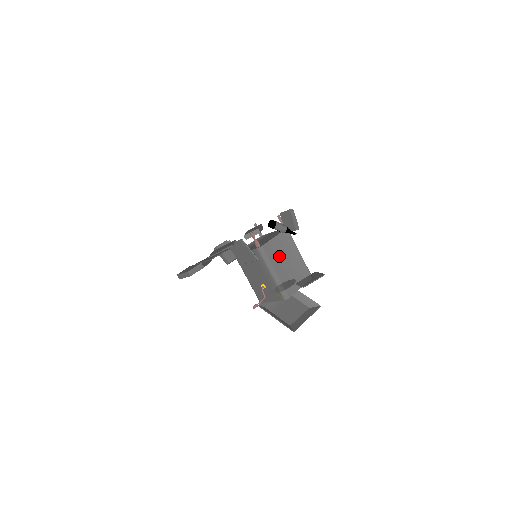
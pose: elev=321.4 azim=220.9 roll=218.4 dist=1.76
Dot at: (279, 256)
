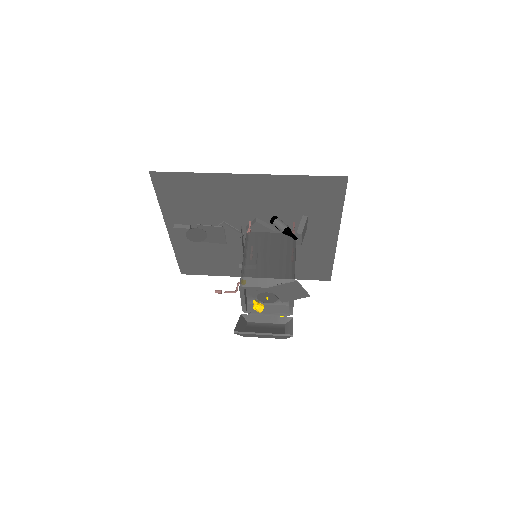
Dot at: (263, 249)
